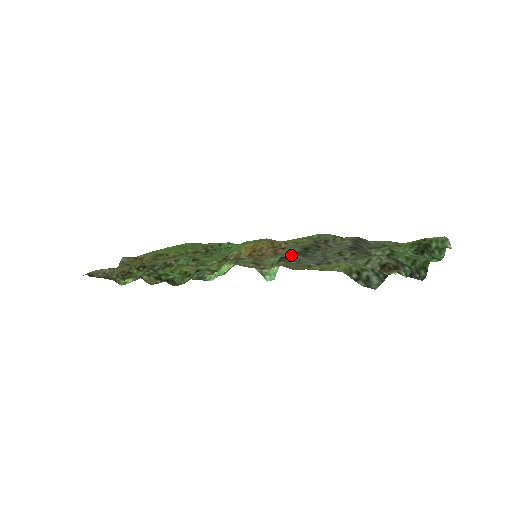
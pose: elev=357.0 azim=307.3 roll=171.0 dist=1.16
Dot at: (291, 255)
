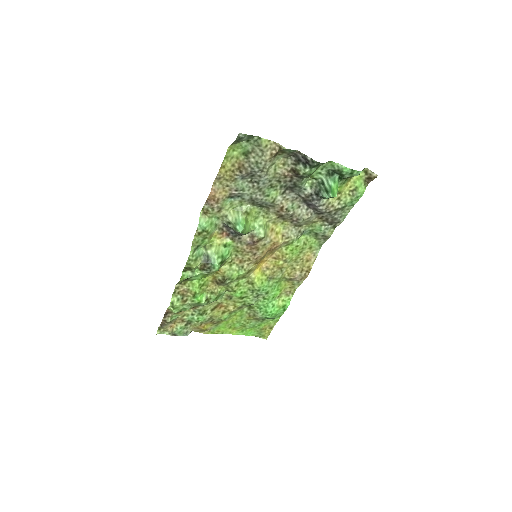
Dot at: (242, 200)
